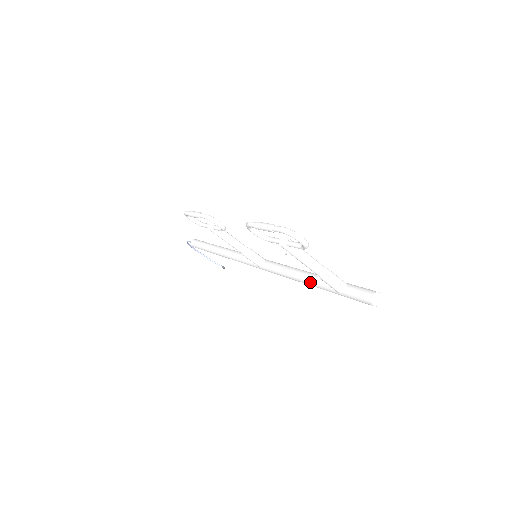
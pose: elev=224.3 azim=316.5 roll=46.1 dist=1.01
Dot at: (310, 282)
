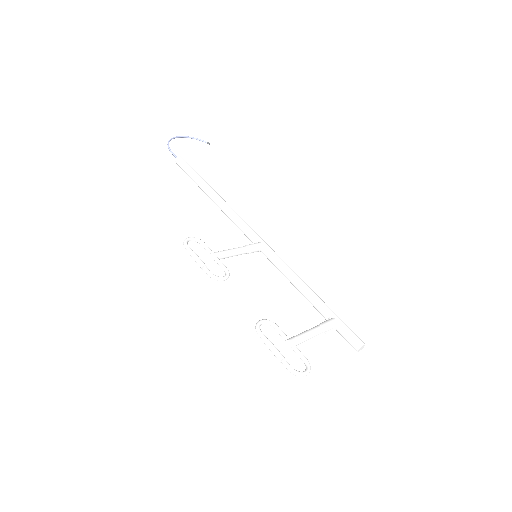
Dot at: occluded
